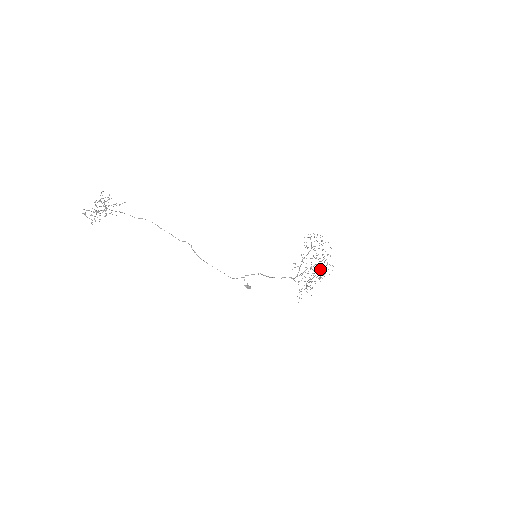
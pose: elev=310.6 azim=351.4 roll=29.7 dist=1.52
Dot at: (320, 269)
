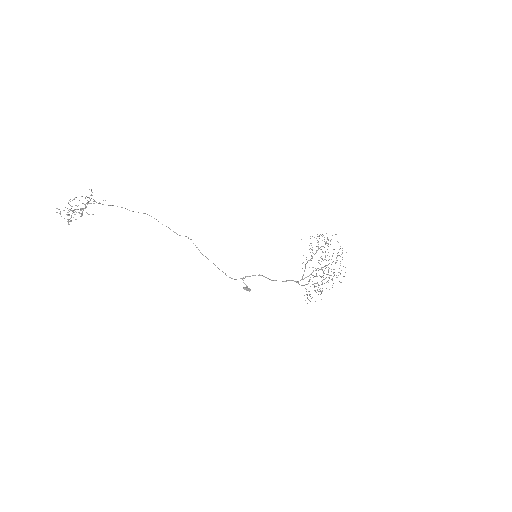
Dot at: occluded
